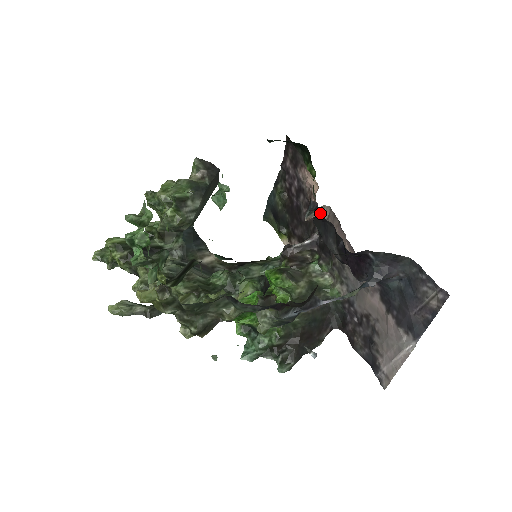
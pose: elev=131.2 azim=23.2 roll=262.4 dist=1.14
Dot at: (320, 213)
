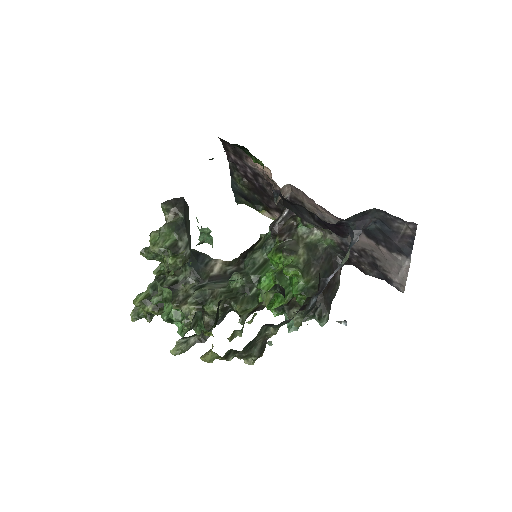
Dot at: (286, 200)
